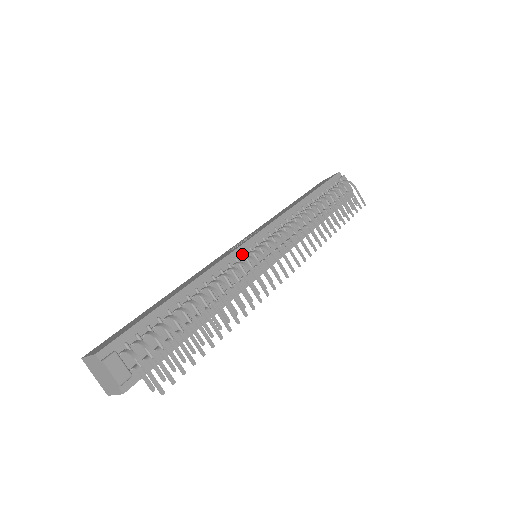
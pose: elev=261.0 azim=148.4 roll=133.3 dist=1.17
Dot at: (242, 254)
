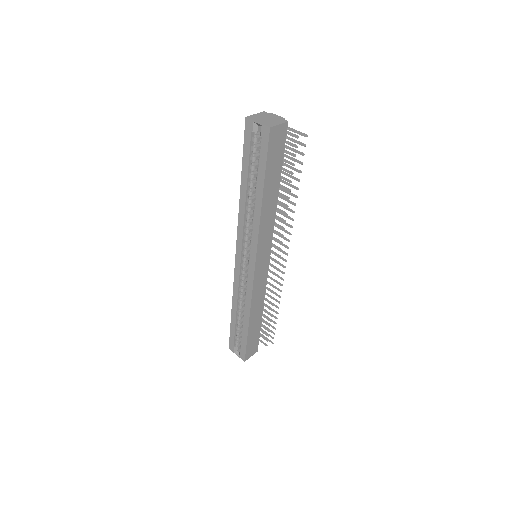
Dot at: occluded
